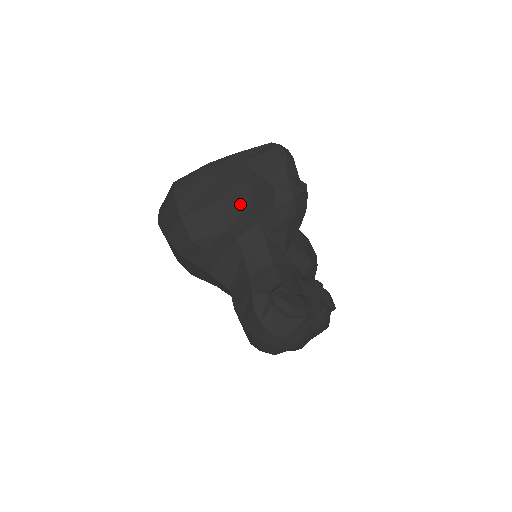
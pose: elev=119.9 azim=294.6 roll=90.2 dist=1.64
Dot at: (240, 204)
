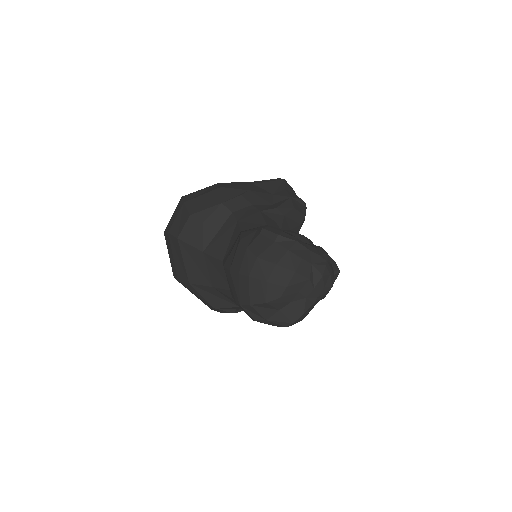
Dot at: (238, 191)
